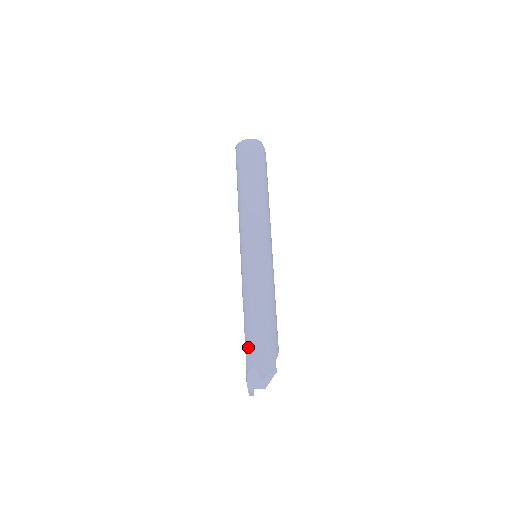
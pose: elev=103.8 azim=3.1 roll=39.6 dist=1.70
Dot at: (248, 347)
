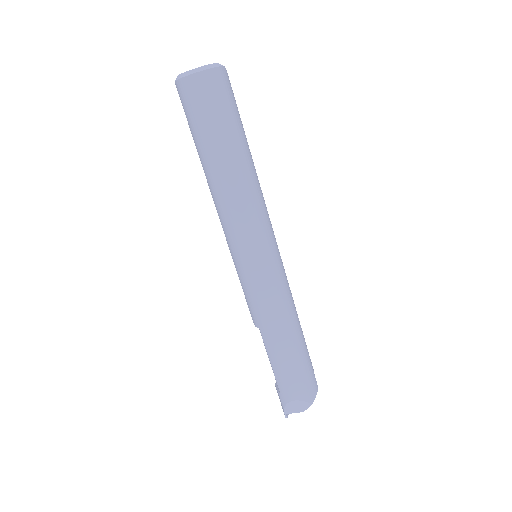
Dot at: (283, 378)
